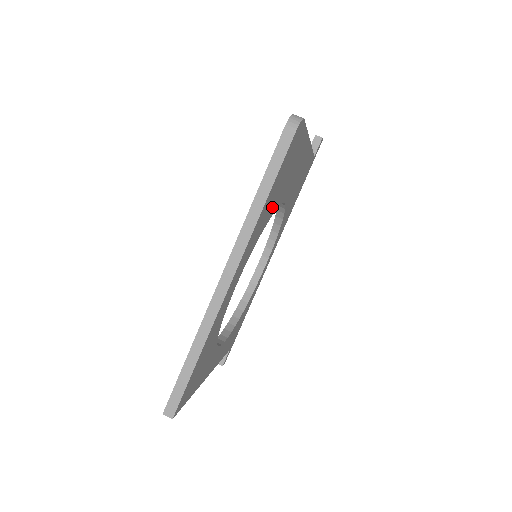
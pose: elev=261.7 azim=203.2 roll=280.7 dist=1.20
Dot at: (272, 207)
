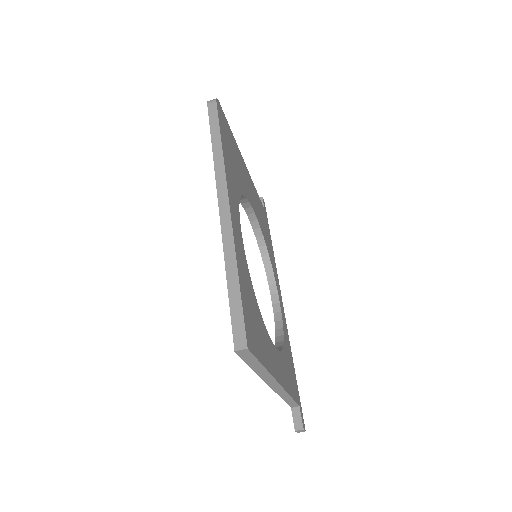
Dot at: (236, 178)
